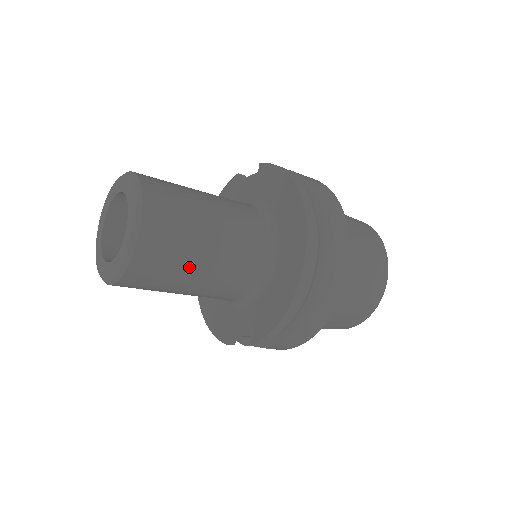
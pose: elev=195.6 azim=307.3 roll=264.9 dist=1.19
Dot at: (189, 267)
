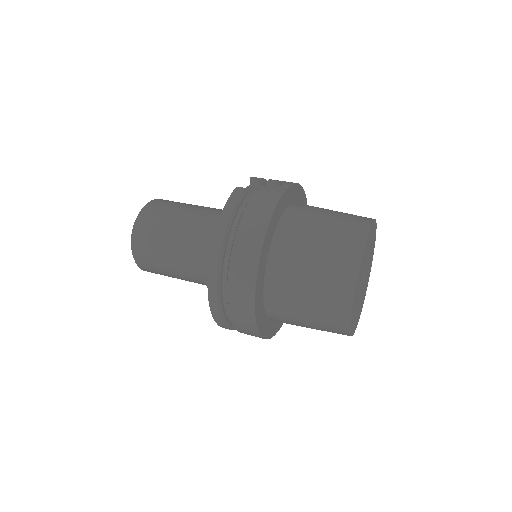
Dot at: (173, 276)
